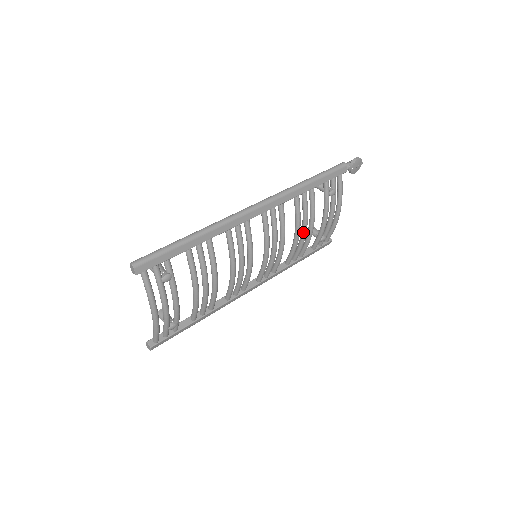
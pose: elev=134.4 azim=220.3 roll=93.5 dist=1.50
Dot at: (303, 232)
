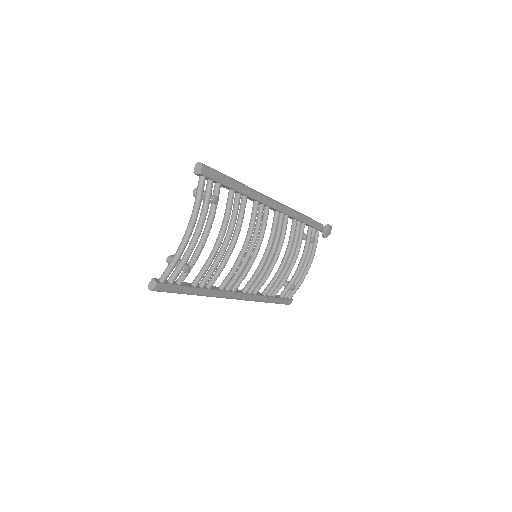
Dot at: (289, 260)
